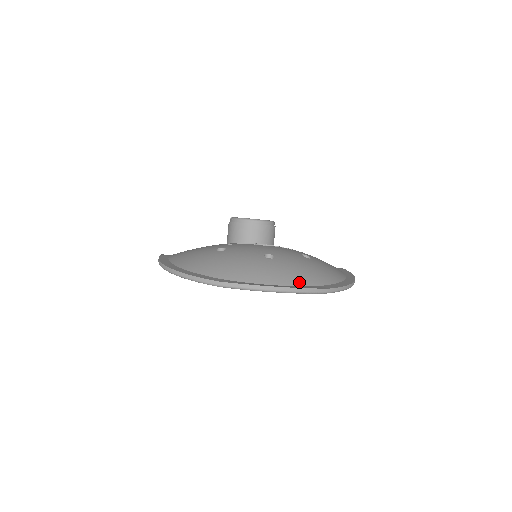
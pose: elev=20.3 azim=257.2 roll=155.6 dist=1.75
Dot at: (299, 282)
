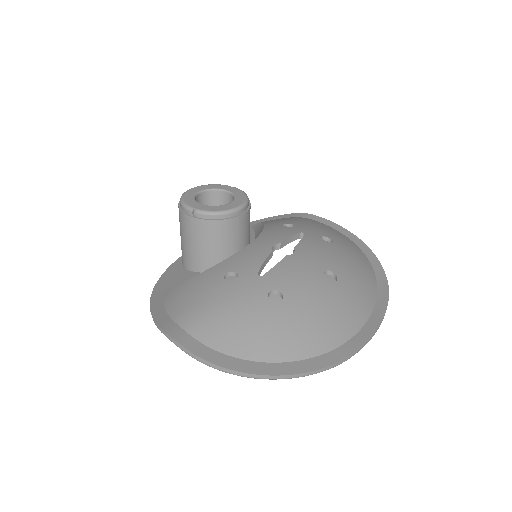
Dot at: (373, 293)
